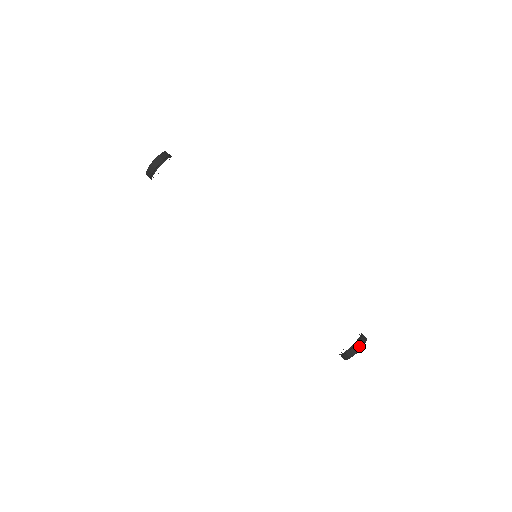
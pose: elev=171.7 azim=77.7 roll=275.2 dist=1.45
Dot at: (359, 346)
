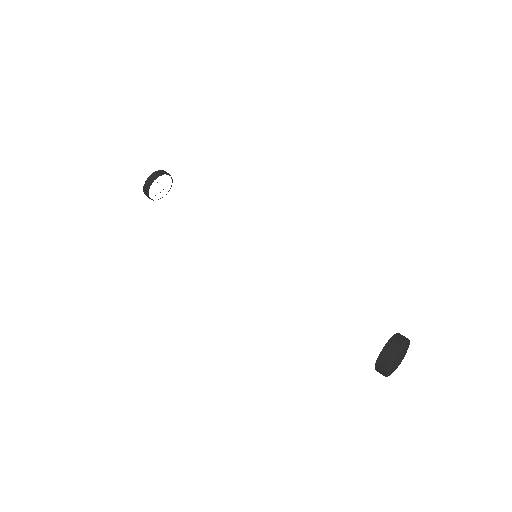
Dot at: (403, 337)
